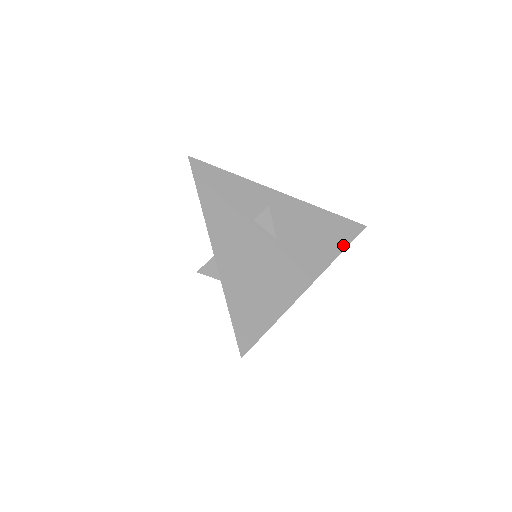
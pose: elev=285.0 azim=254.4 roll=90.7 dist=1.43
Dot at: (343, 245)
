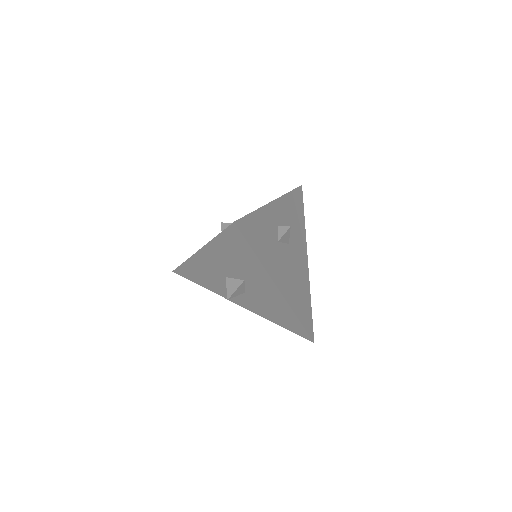
Dot at: occluded
